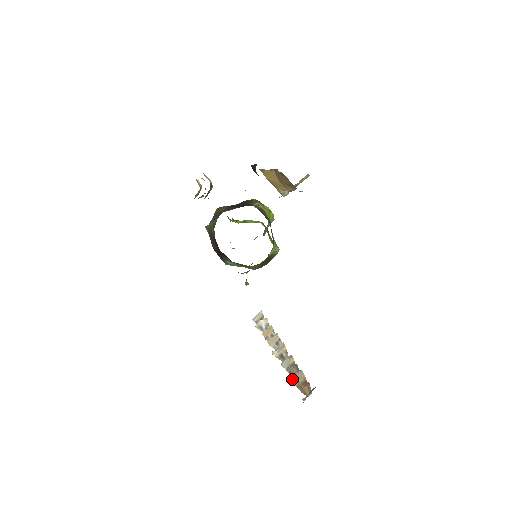
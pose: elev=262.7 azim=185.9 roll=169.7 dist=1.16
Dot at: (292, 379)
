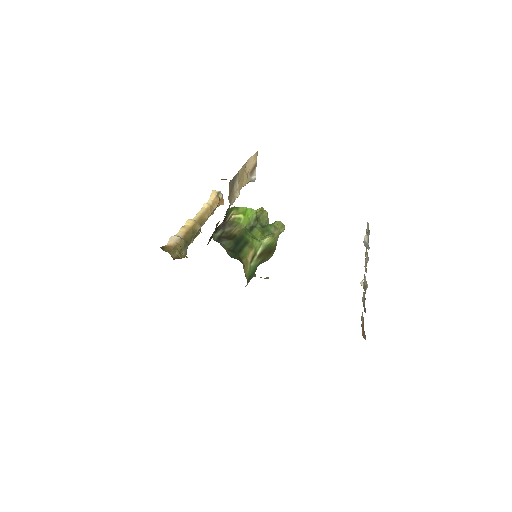
Dot at: (361, 319)
